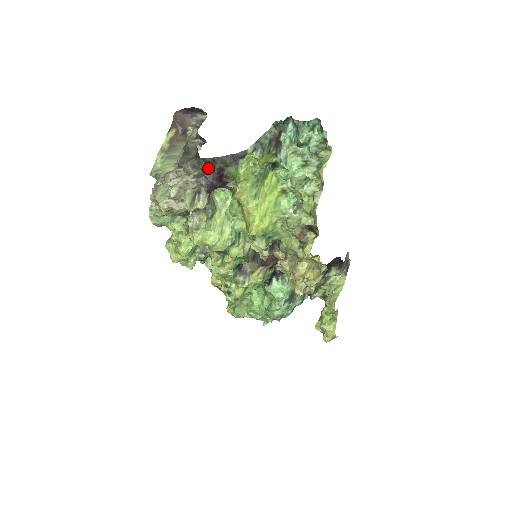
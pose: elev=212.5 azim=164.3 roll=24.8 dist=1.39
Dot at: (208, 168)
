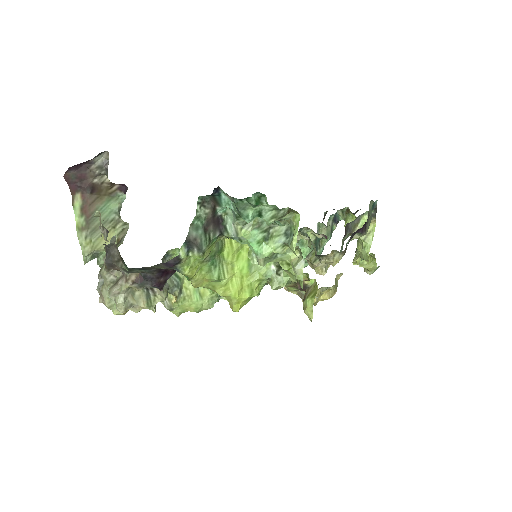
Dot at: (144, 272)
